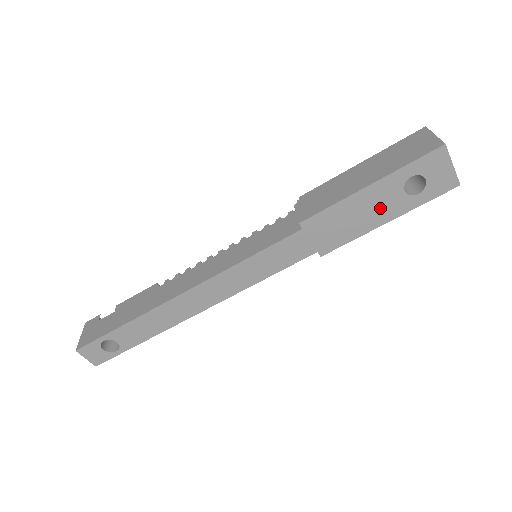
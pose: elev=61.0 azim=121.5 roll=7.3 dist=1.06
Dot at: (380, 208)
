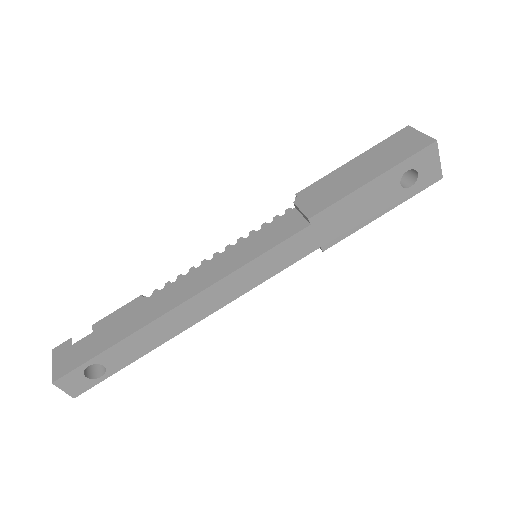
Dot at: (379, 201)
